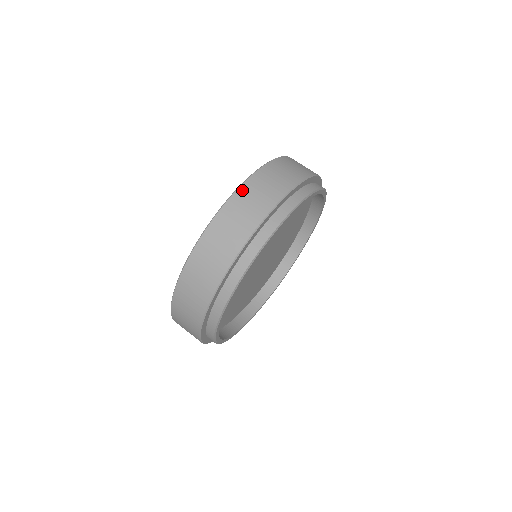
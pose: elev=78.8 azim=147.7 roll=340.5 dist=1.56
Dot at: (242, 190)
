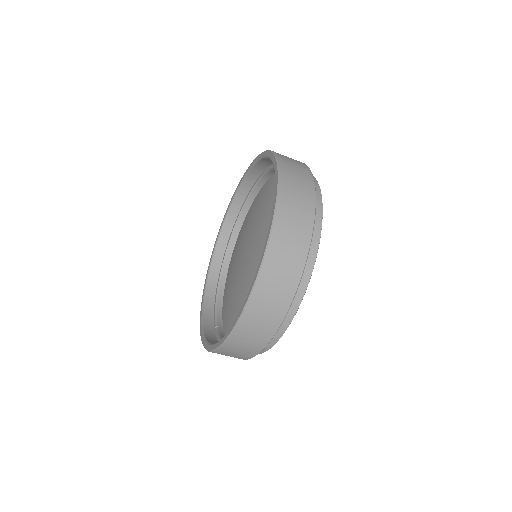
Dot at: (276, 231)
